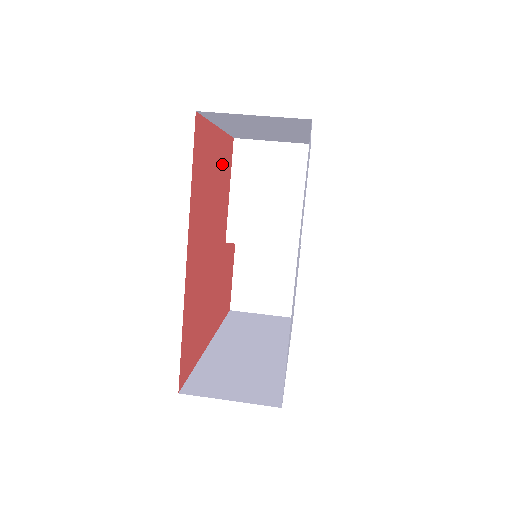
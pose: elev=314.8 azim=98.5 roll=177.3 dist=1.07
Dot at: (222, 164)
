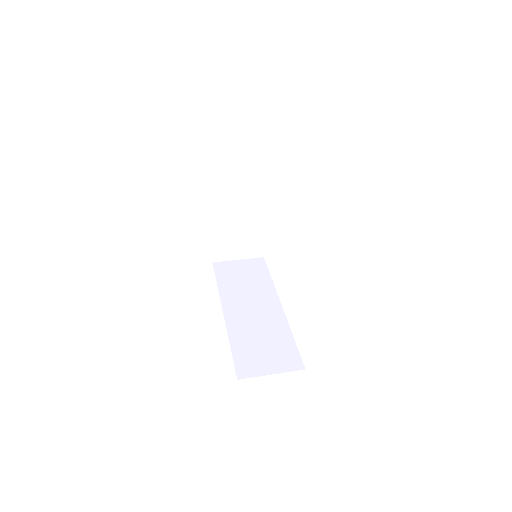
Dot at: occluded
